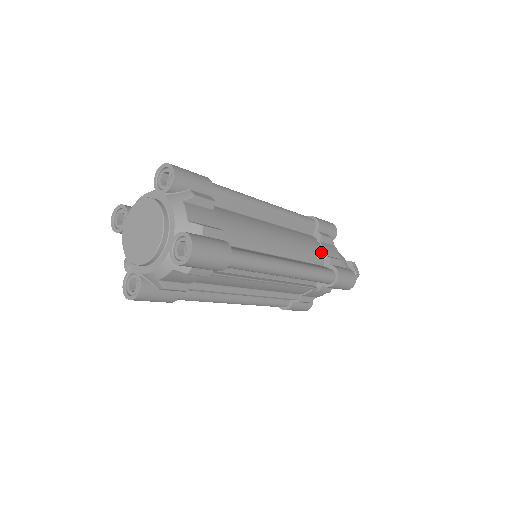
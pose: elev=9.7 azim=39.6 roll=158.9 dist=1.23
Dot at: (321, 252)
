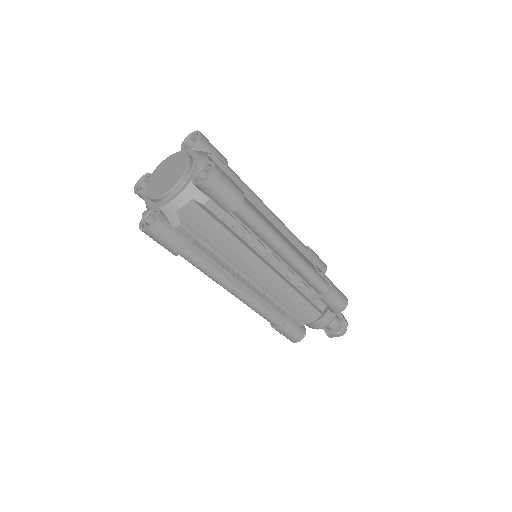
Dot at: occluded
